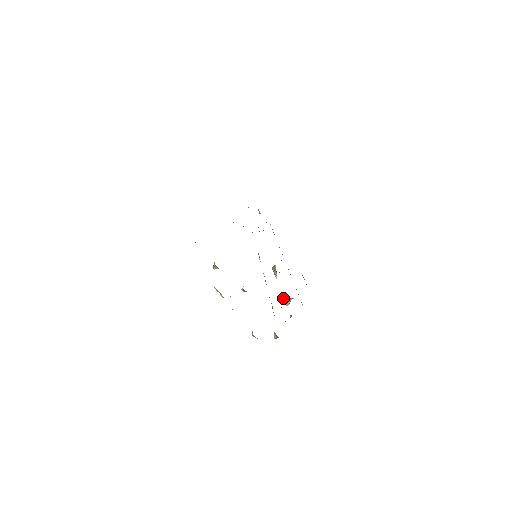
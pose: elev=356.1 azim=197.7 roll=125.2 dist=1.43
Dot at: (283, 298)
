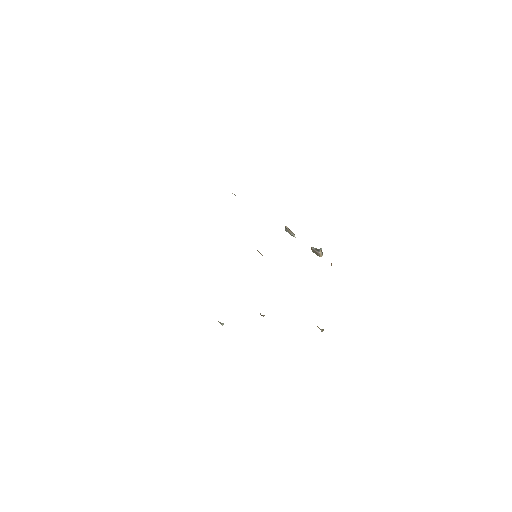
Dot at: occluded
